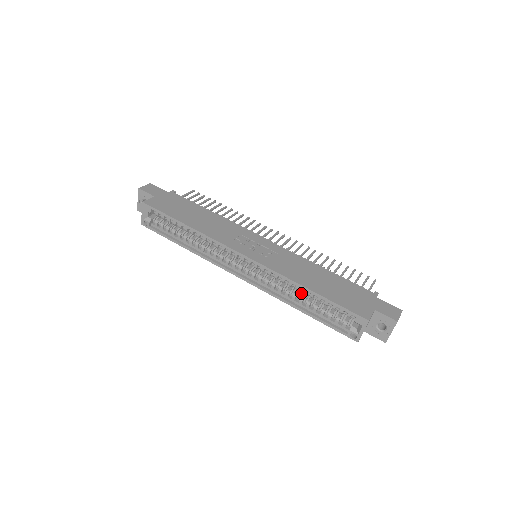
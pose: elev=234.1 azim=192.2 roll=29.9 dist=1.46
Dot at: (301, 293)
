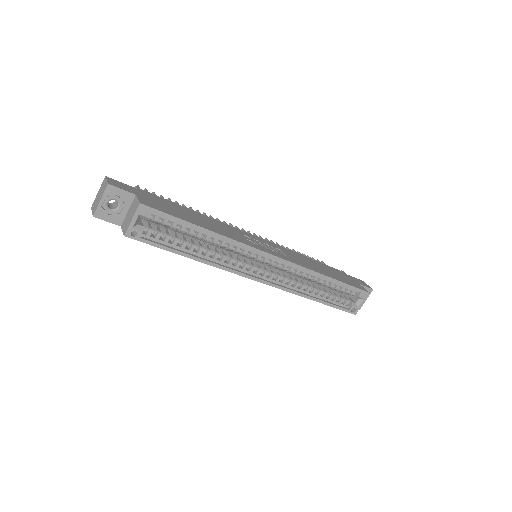
Dot at: (311, 284)
